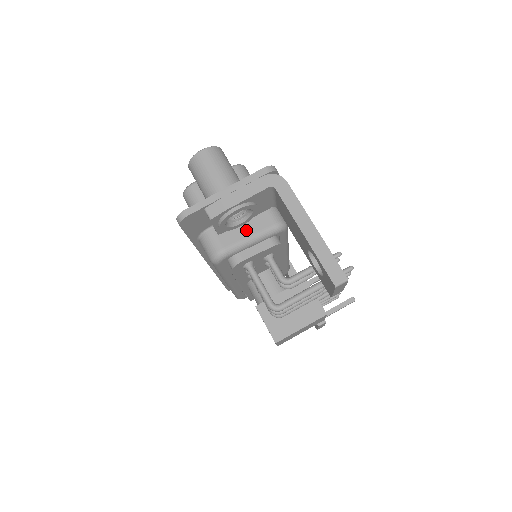
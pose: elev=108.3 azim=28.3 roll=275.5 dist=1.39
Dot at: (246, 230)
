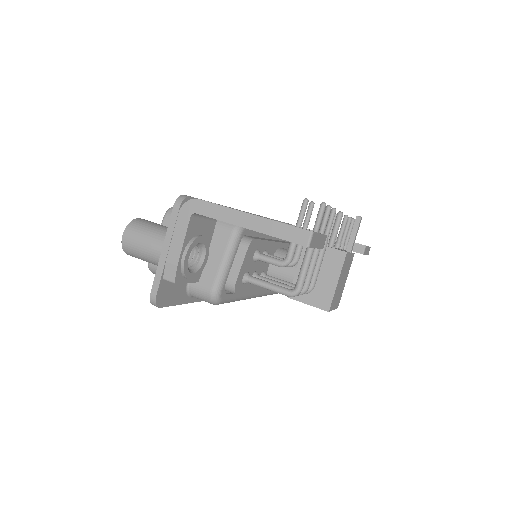
Dot at: (215, 257)
